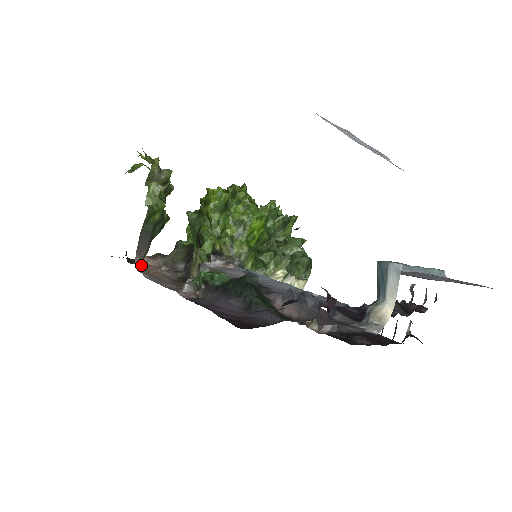
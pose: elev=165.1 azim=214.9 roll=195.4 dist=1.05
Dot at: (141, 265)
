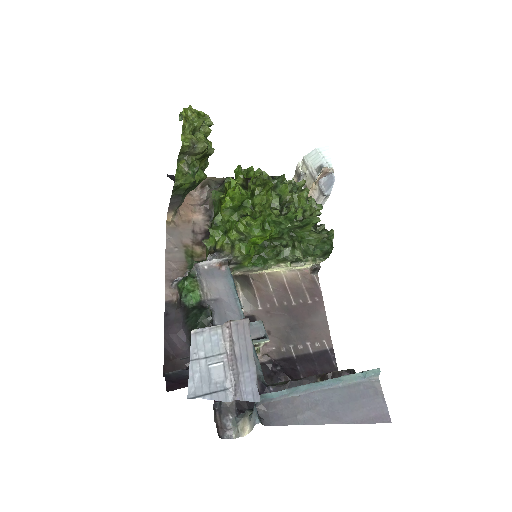
Dot at: (174, 215)
